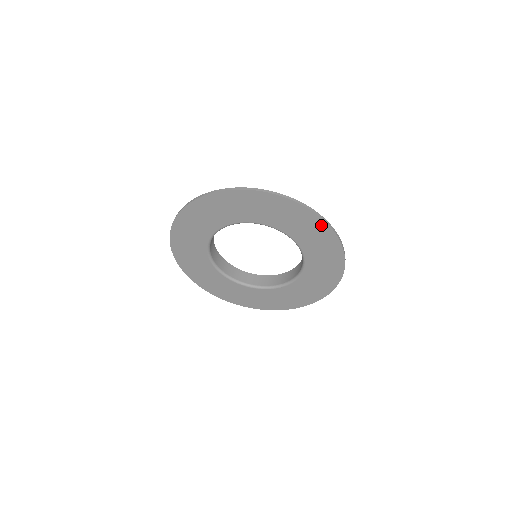
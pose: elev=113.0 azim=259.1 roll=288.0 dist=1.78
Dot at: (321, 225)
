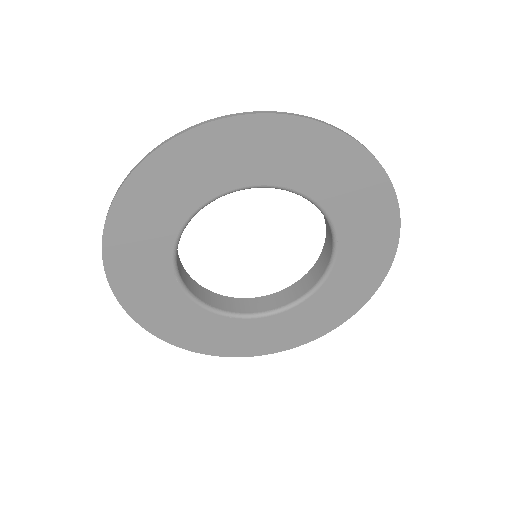
Dot at: (362, 160)
